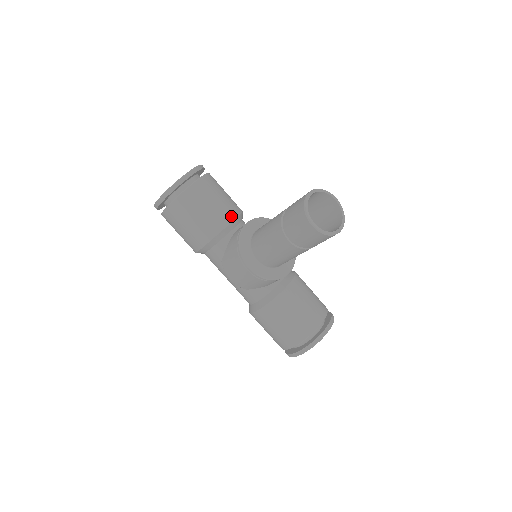
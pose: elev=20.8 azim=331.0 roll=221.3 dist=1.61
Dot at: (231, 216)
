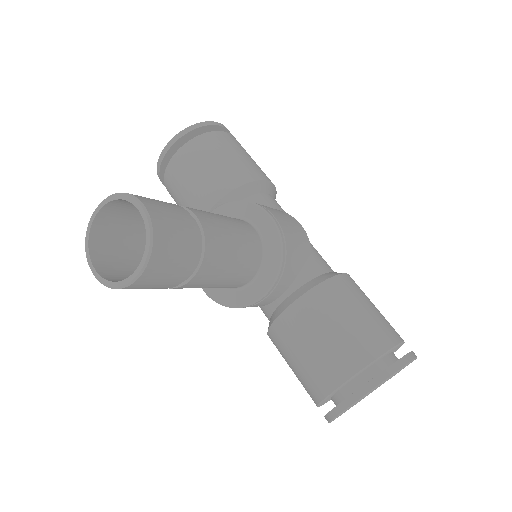
Dot at: (210, 201)
